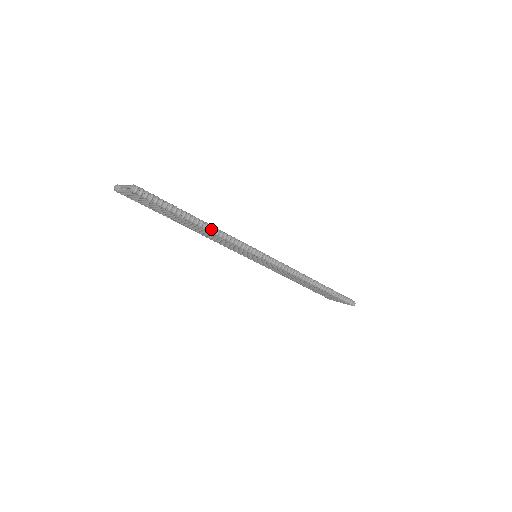
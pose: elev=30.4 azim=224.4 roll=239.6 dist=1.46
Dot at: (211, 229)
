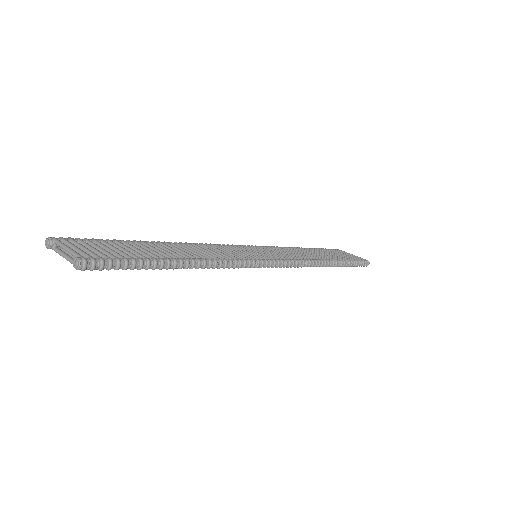
Dot at: (200, 265)
